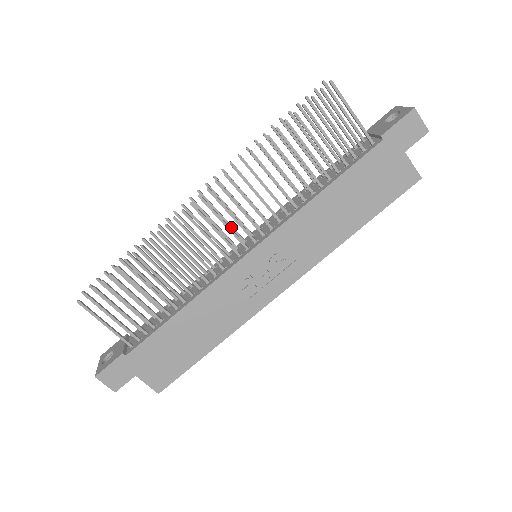
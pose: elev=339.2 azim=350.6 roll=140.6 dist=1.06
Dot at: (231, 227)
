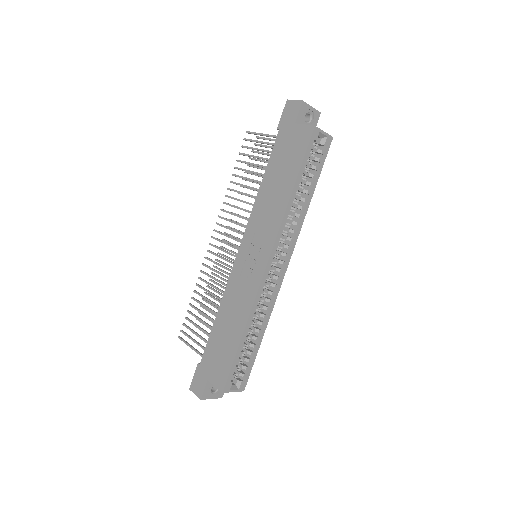
Dot at: occluded
